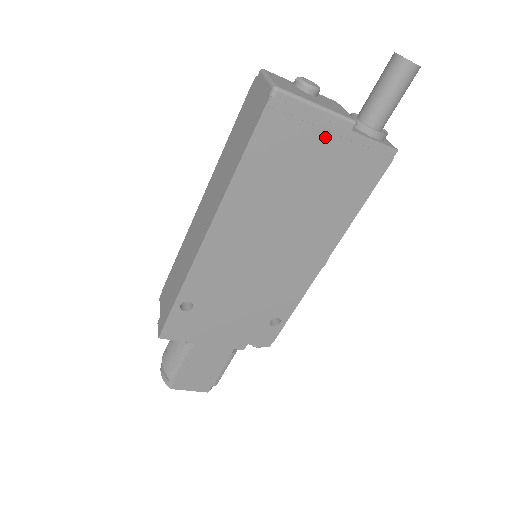
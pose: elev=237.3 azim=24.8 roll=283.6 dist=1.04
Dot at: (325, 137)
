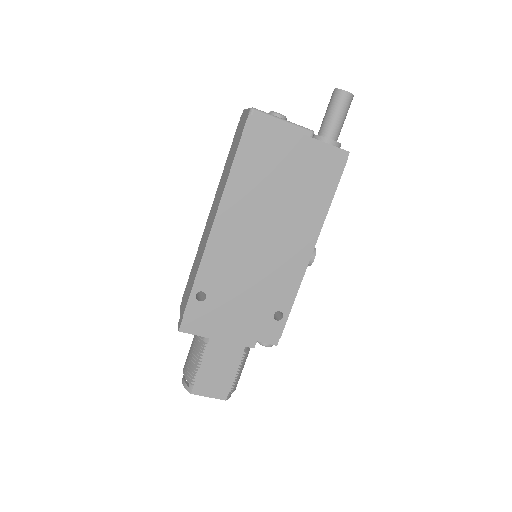
Dot at: (292, 143)
